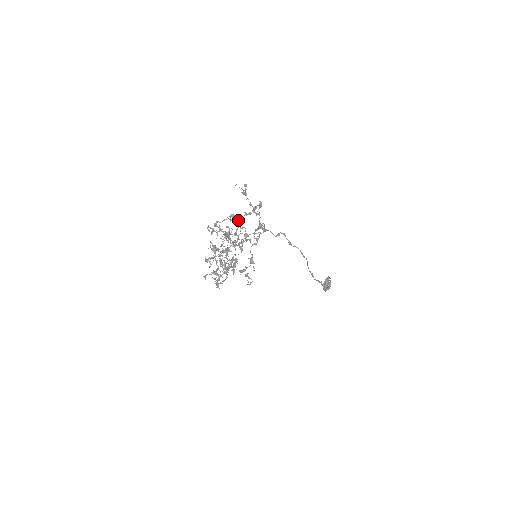
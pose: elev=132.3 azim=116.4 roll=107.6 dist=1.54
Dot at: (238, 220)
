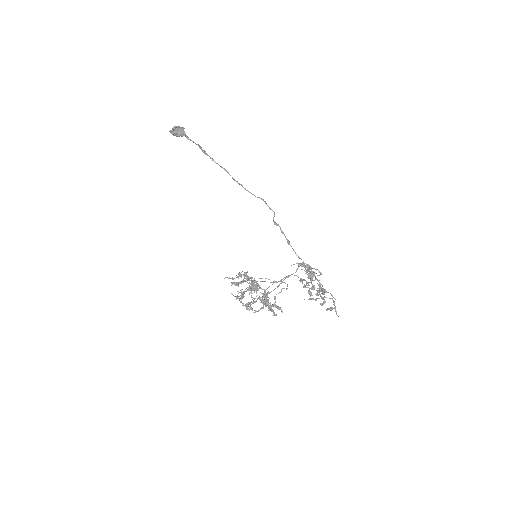
Dot at: occluded
